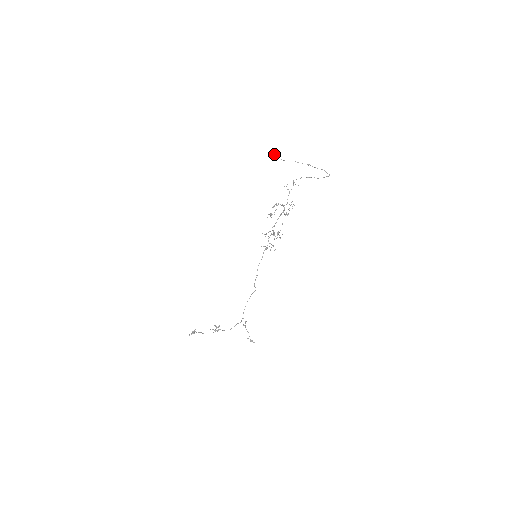
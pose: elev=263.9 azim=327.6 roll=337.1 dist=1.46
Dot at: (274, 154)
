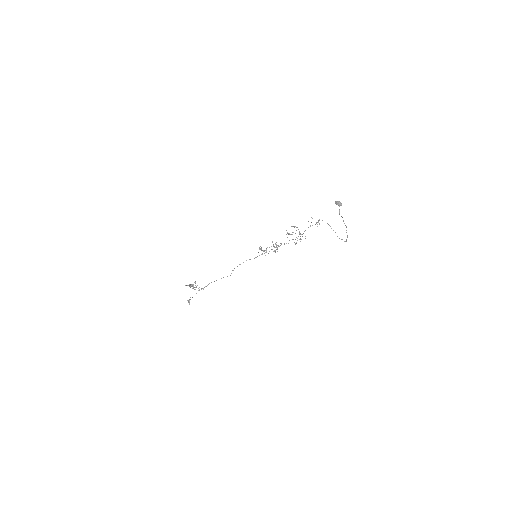
Dot at: (338, 203)
